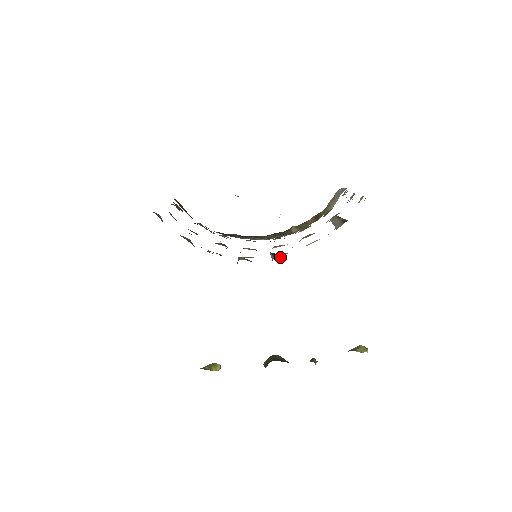
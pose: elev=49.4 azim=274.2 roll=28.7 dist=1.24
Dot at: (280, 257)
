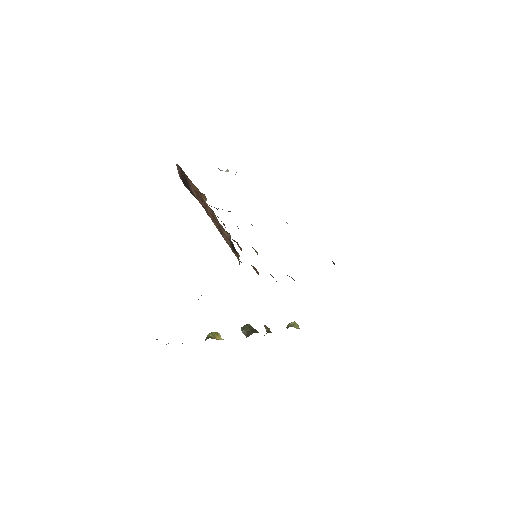
Dot at: occluded
